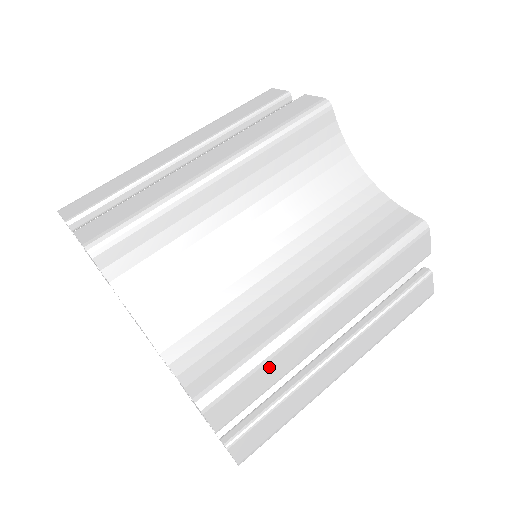
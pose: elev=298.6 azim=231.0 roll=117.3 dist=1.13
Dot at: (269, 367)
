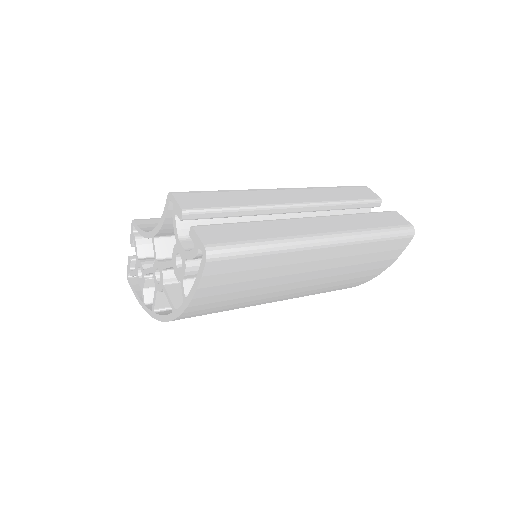
Dot at: (232, 195)
